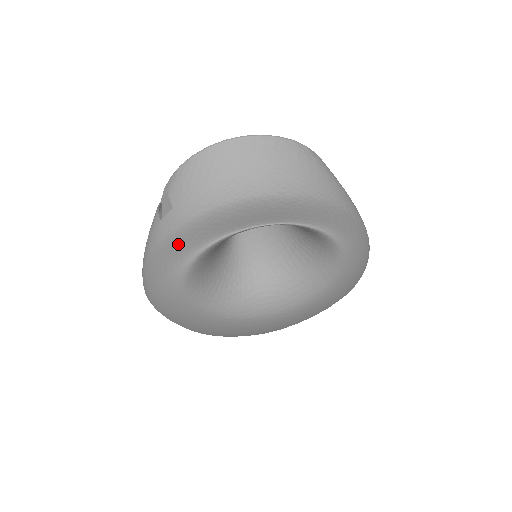
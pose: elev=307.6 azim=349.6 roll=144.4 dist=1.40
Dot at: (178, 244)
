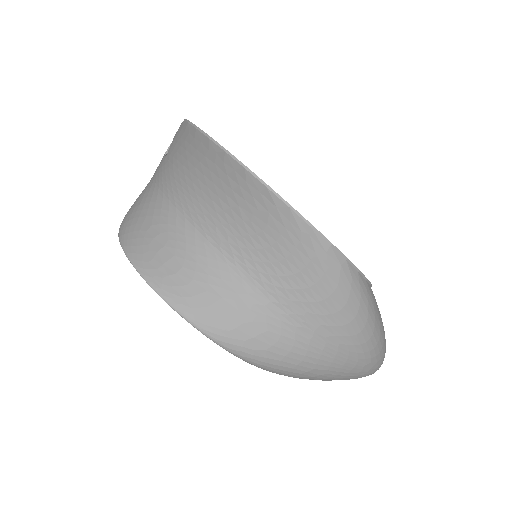
Dot at: (137, 200)
